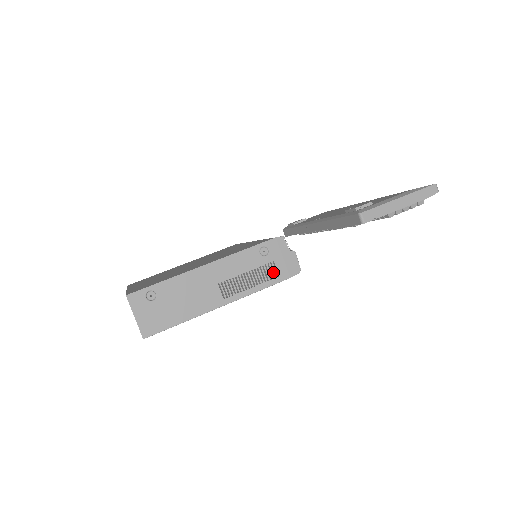
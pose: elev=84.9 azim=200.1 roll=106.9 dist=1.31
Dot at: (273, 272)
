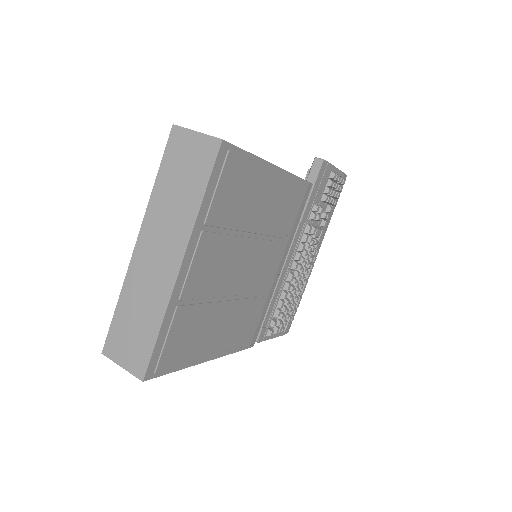
Dot at: occluded
